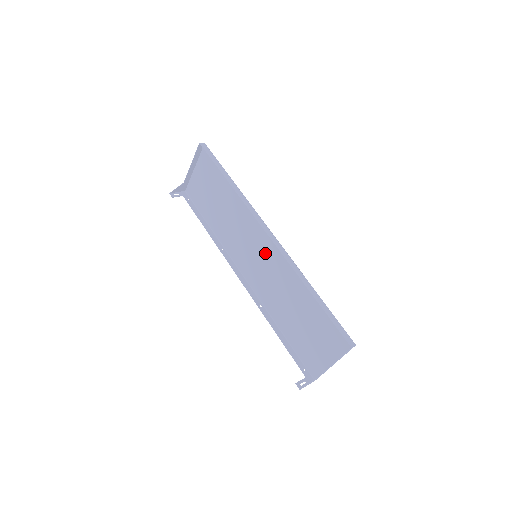
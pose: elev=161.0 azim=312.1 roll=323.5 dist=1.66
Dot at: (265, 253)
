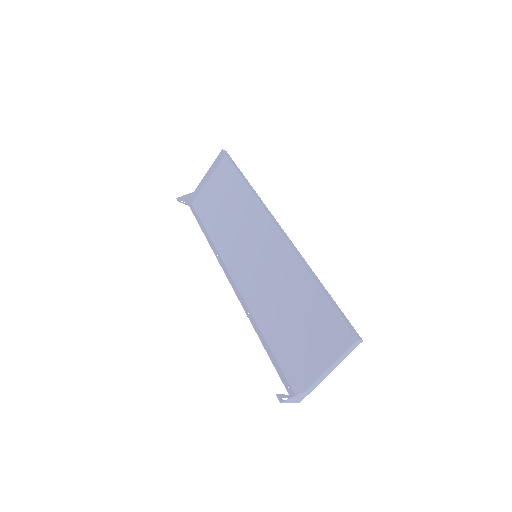
Dot at: (268, 251)
